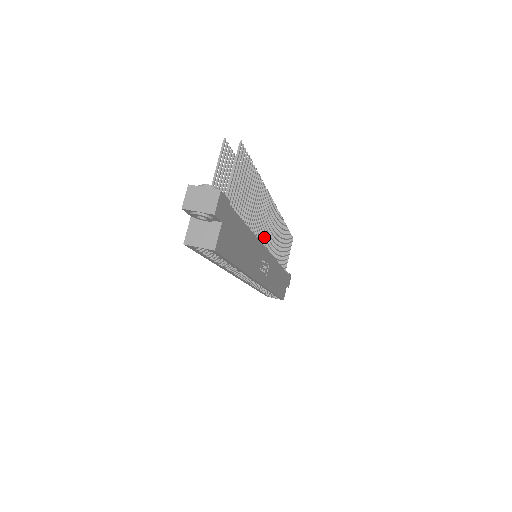
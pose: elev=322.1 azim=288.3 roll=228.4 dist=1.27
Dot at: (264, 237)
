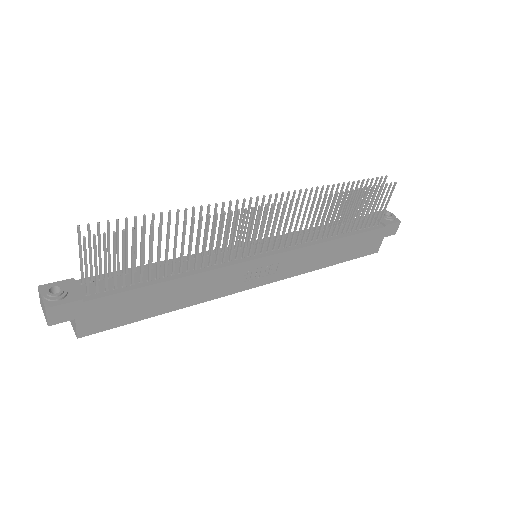
Dot at: occluded
